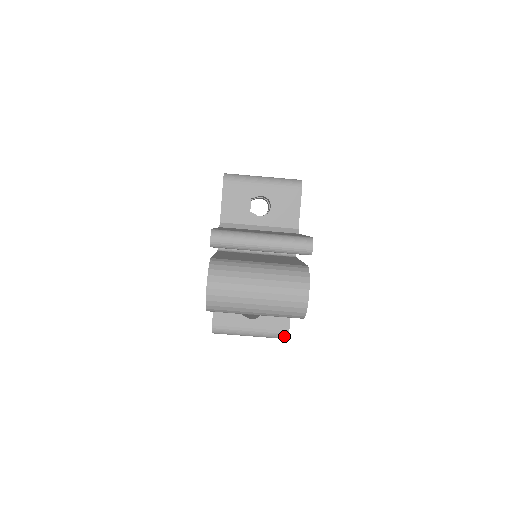
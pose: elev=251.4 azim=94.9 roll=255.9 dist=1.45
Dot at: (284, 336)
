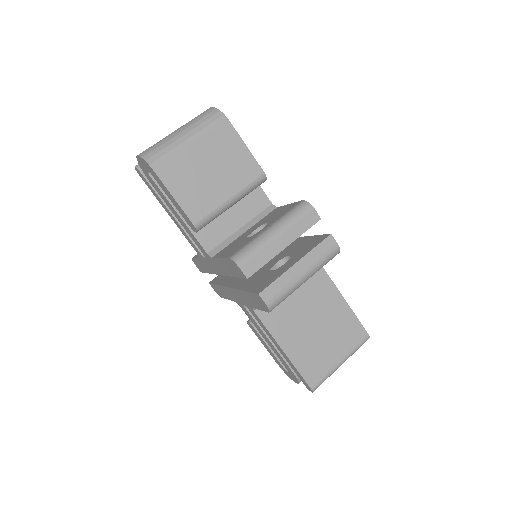
Dot at: (303, 205)
